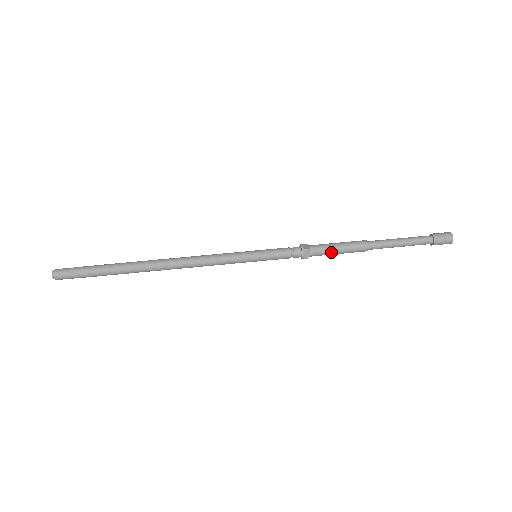
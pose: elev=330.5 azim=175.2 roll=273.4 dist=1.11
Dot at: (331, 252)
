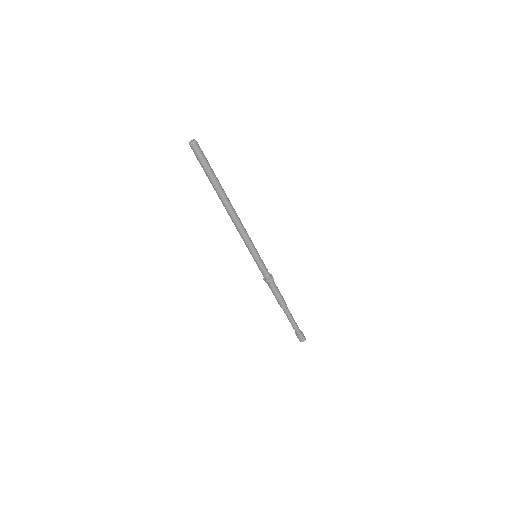
Dot at: (273, 292)
